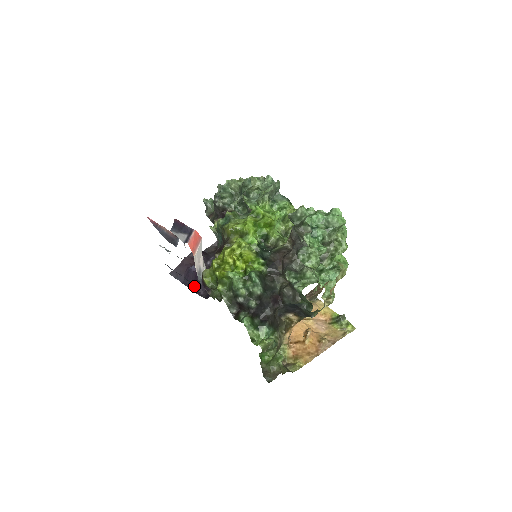
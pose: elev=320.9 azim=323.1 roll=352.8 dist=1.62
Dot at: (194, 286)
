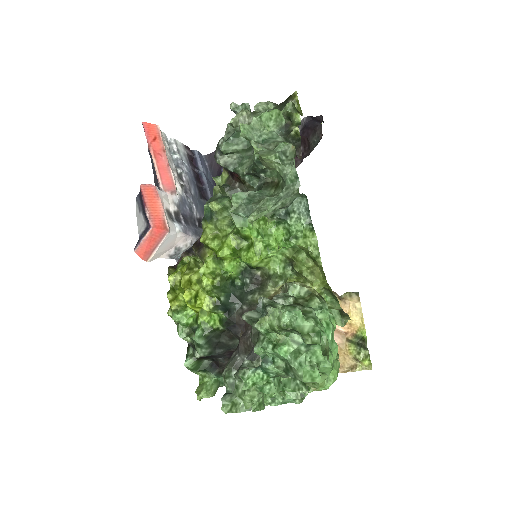
Dot at: occluded
